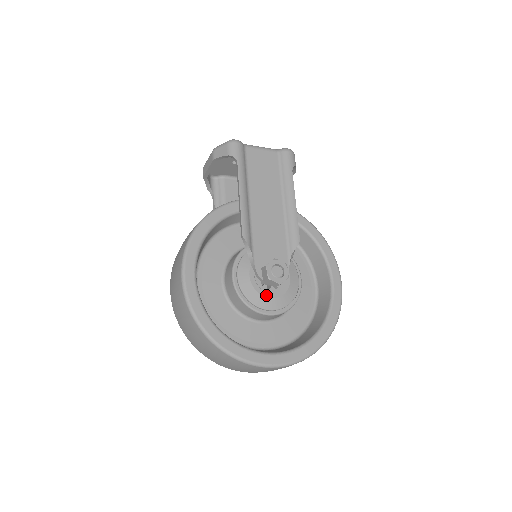
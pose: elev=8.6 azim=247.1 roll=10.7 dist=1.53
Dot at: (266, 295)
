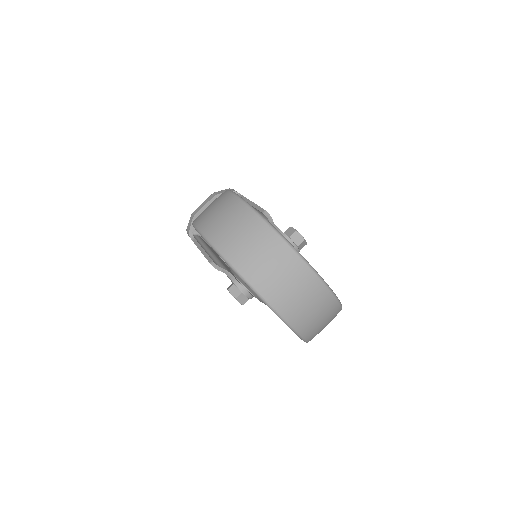
Dot at: occluded
